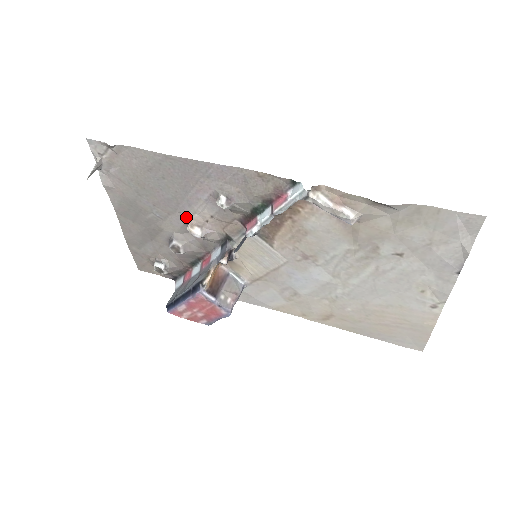
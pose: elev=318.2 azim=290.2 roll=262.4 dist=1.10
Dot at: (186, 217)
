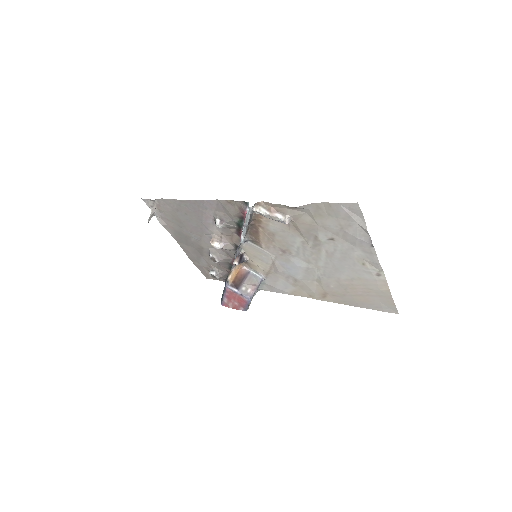
Dot at: (210, 237)
